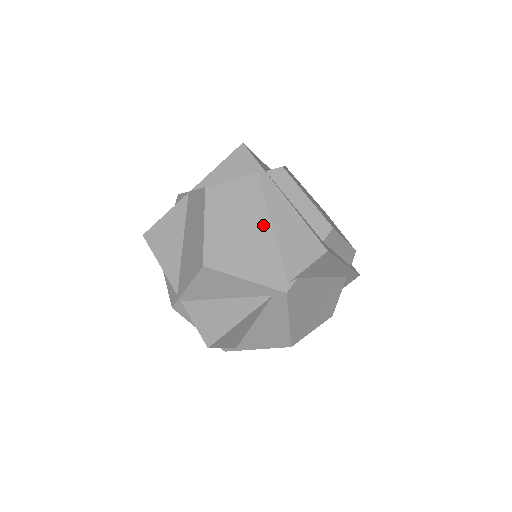
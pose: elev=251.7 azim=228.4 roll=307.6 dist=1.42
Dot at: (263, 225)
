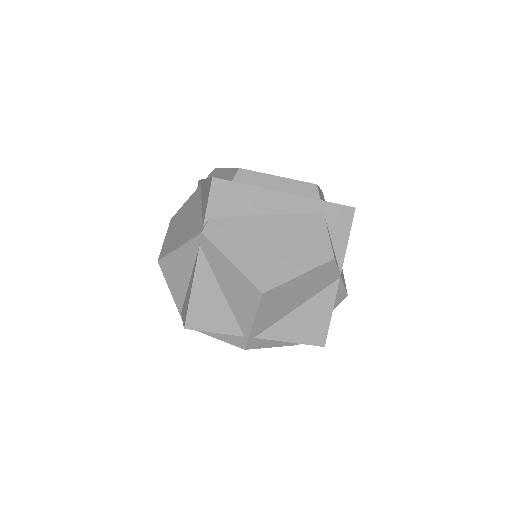
Dot at: (196, 208)
